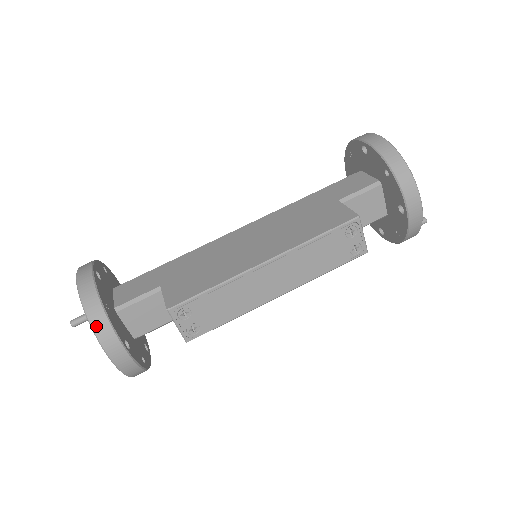
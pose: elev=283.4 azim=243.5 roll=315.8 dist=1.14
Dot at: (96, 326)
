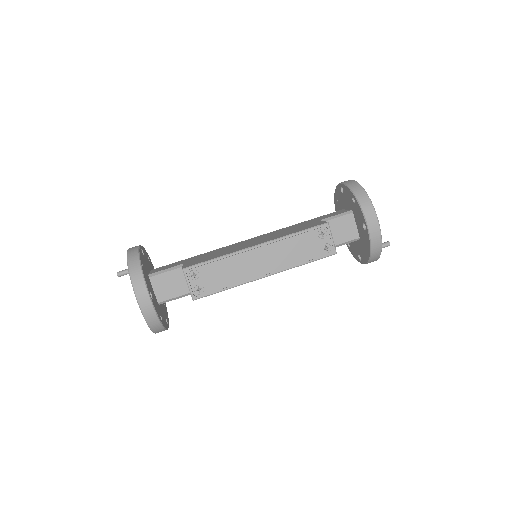
Dot at: (133, 274)
